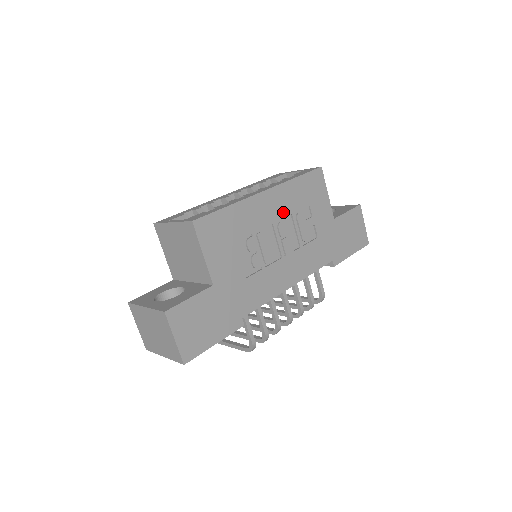
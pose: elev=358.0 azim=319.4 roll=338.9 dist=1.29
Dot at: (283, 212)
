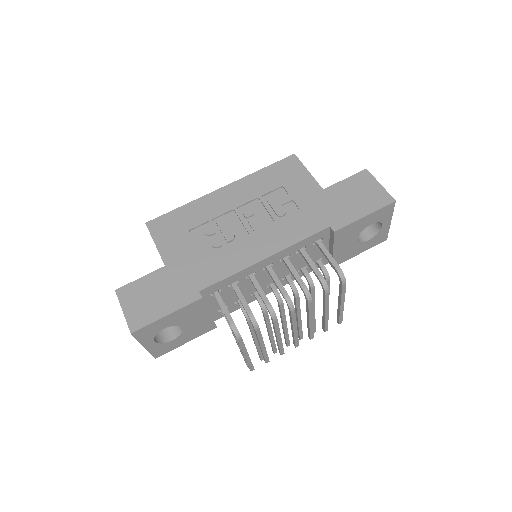
Dot at: (247, 198)
